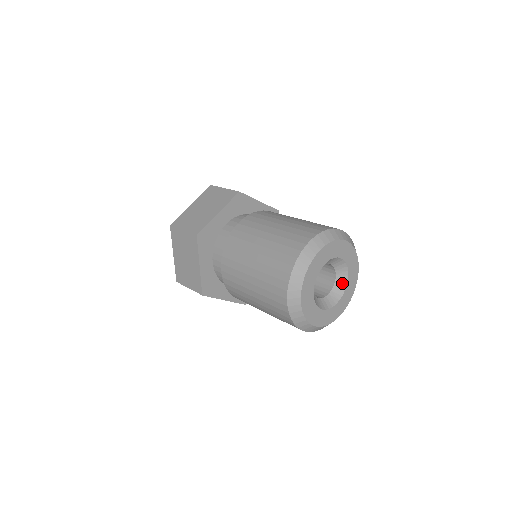
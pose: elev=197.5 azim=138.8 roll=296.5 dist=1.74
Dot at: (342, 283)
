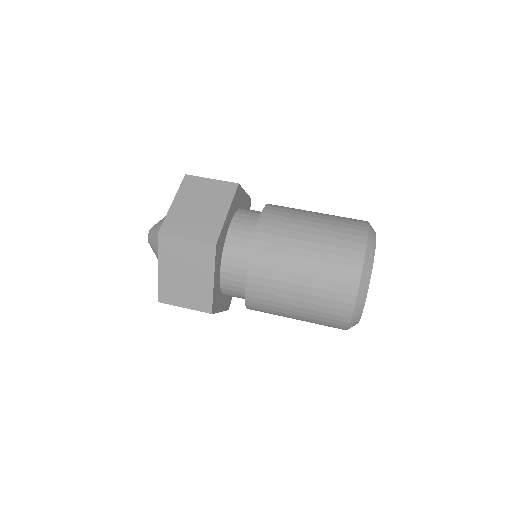
Dot at: occluded
